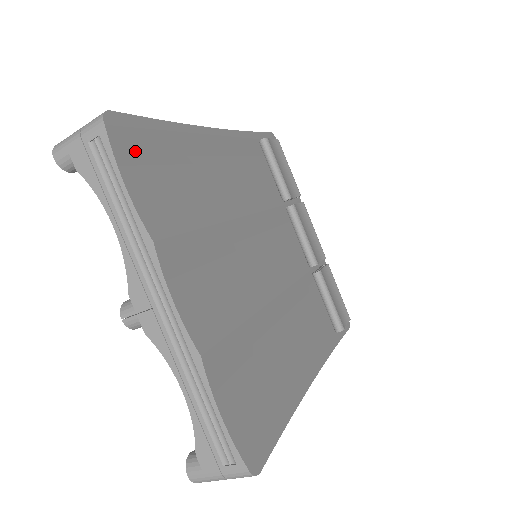
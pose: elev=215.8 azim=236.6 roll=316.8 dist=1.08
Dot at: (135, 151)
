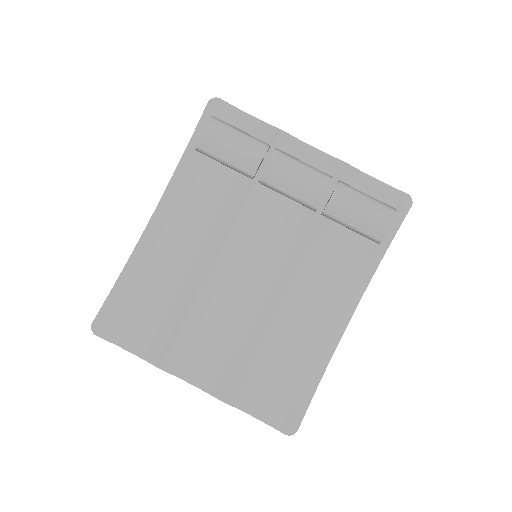
Dot at: (119, 324)
